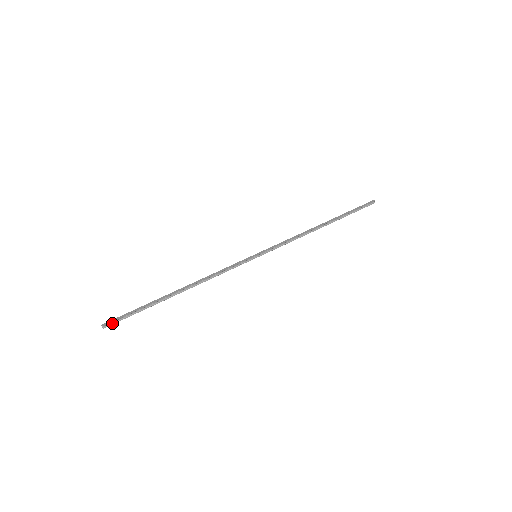
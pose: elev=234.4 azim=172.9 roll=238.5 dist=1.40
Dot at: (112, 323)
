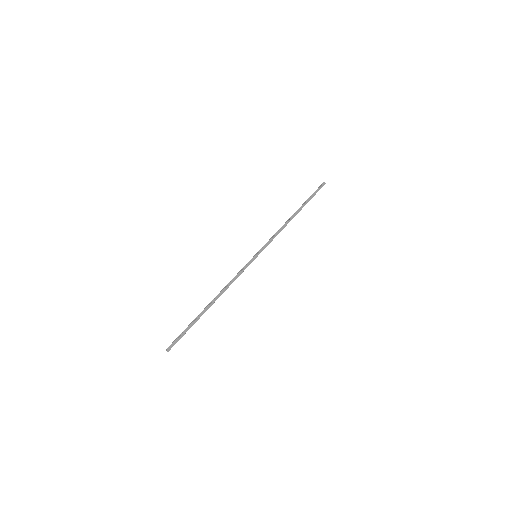
Dot at: occluded
